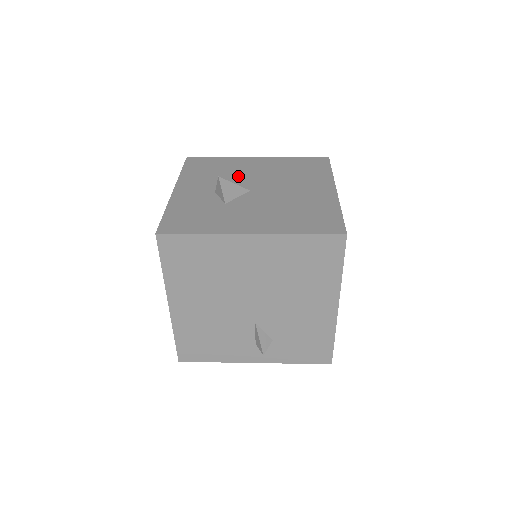
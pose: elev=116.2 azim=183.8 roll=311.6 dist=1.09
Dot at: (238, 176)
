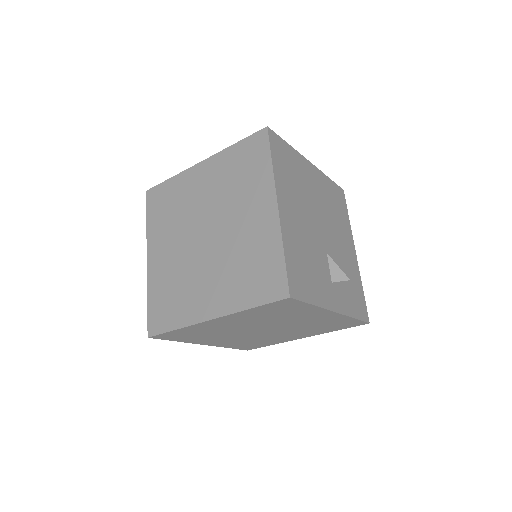
Dot at: occluded
